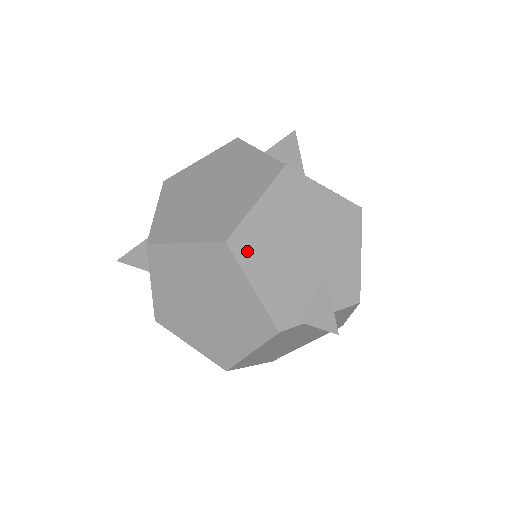
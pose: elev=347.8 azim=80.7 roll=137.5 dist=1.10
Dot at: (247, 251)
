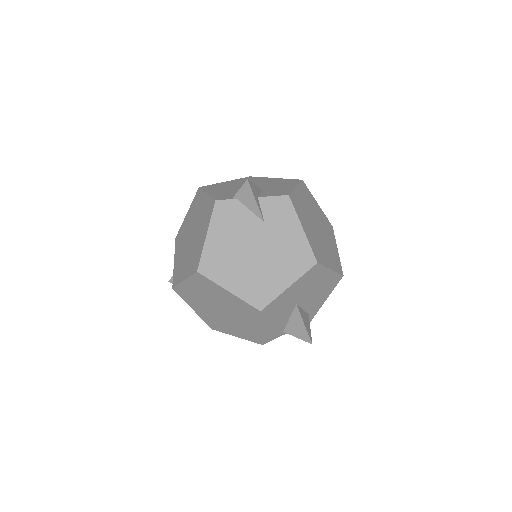
Dot at: (210, 188)
